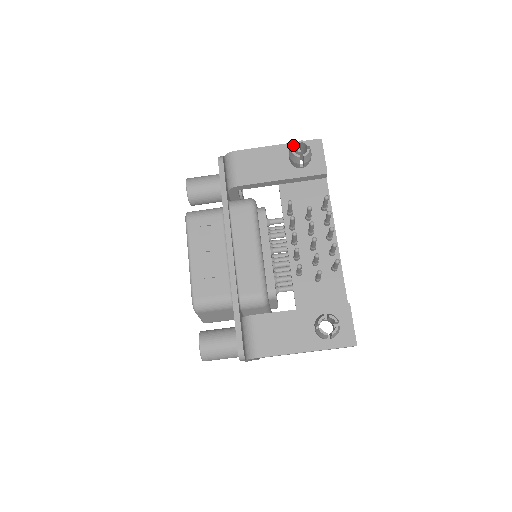
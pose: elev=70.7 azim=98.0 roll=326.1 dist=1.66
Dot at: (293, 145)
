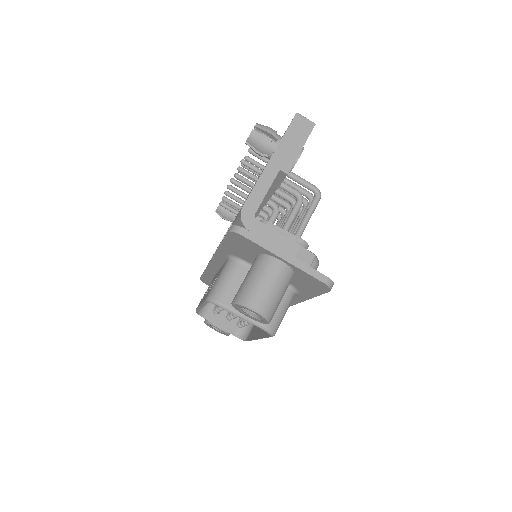
Dot at: occluded
